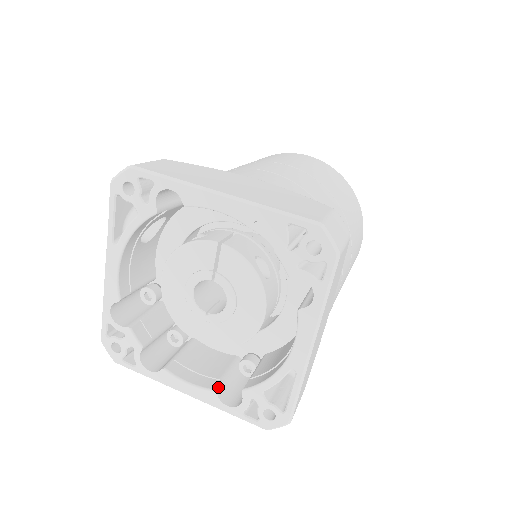
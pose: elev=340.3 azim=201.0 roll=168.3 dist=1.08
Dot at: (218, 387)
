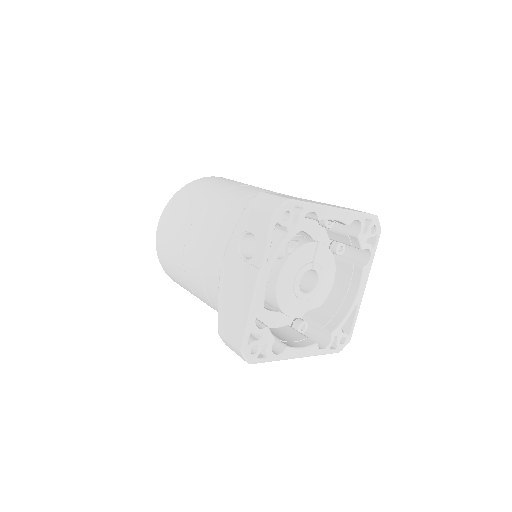
Dot at: occluded
